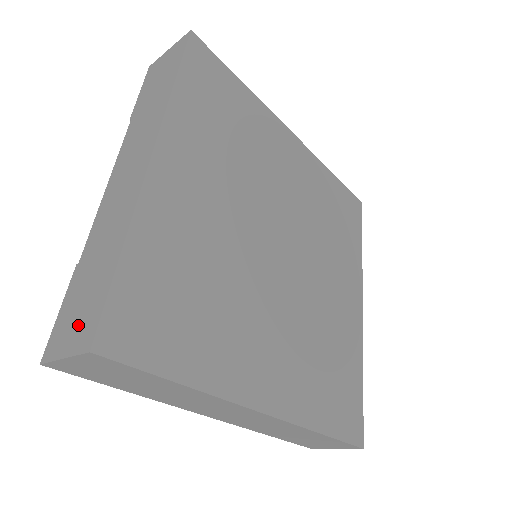
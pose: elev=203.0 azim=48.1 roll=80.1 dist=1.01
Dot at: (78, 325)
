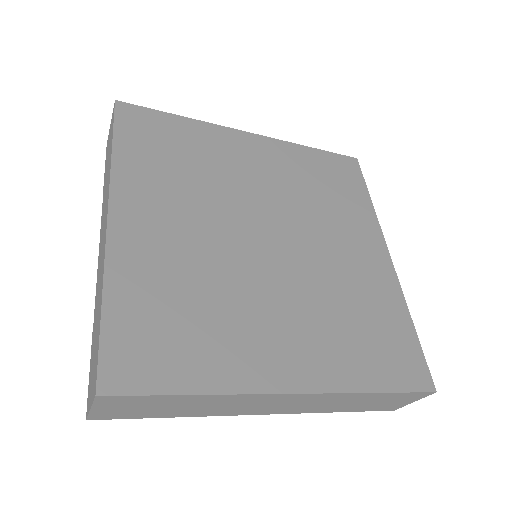
Dot at: (93, 378)
